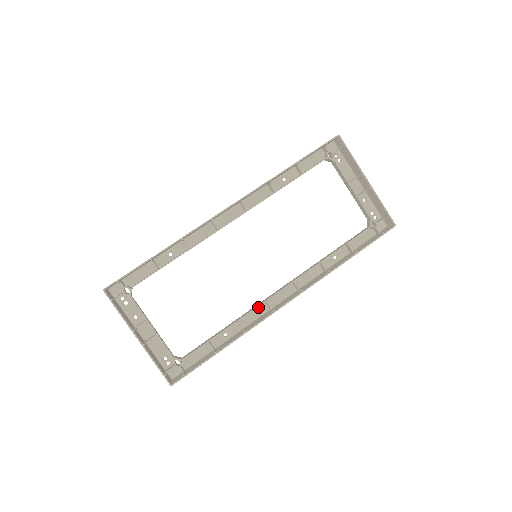
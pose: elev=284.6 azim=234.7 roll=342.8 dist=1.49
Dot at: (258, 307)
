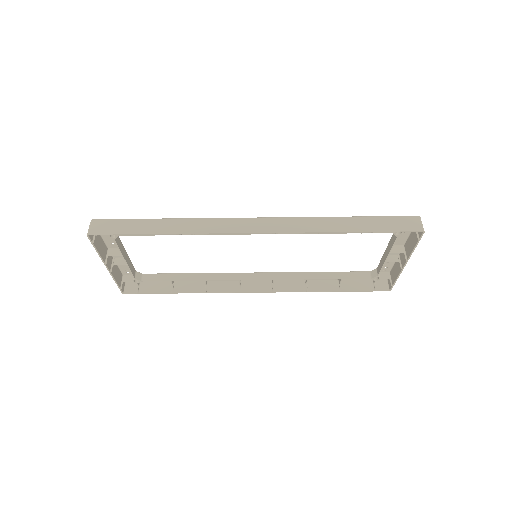
Dot at: (230, 275)
